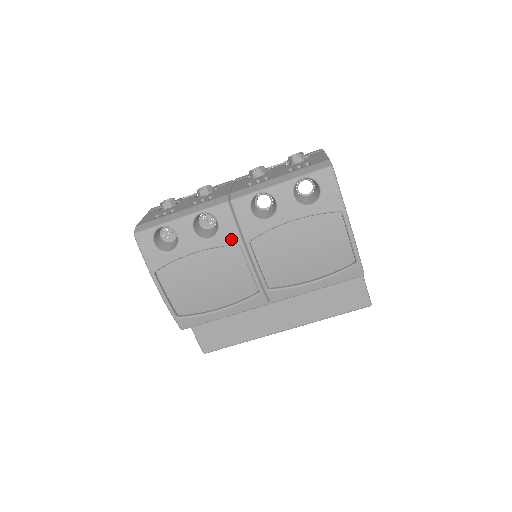
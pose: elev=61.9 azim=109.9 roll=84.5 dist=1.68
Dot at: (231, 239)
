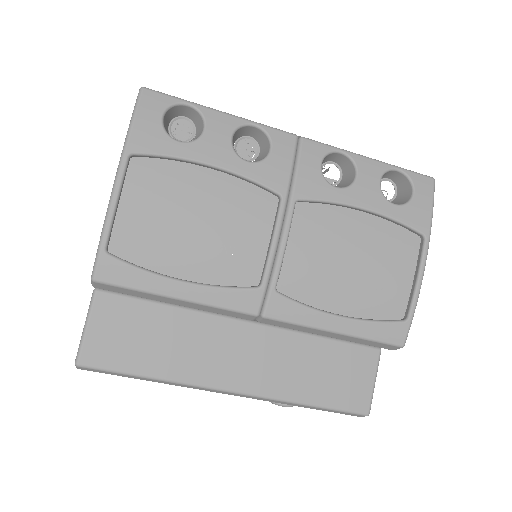
Dot at: (276, 181)
